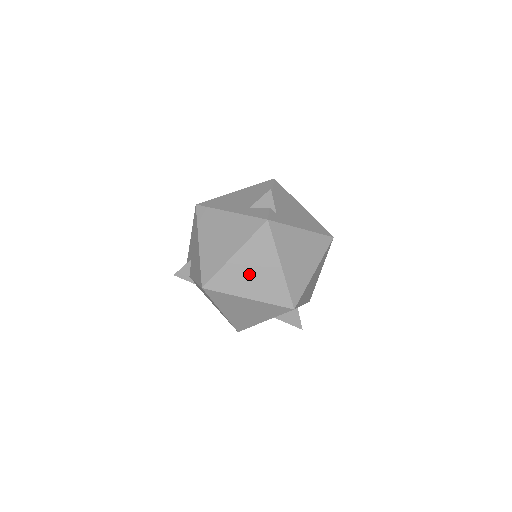
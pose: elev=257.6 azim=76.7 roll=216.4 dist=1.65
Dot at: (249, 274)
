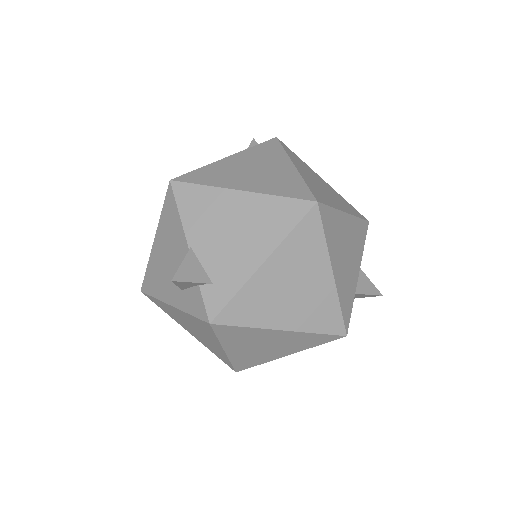
Dot at: (261, 349)
